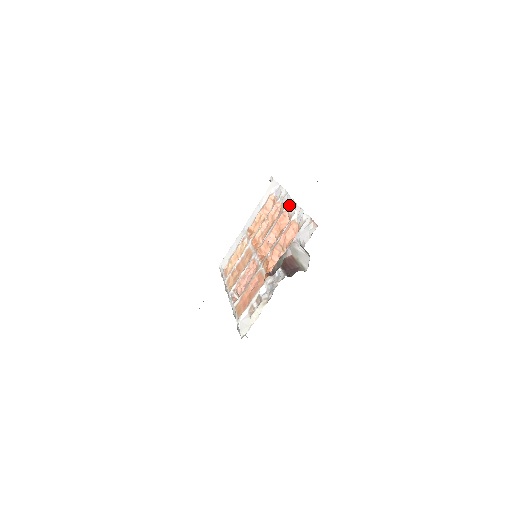
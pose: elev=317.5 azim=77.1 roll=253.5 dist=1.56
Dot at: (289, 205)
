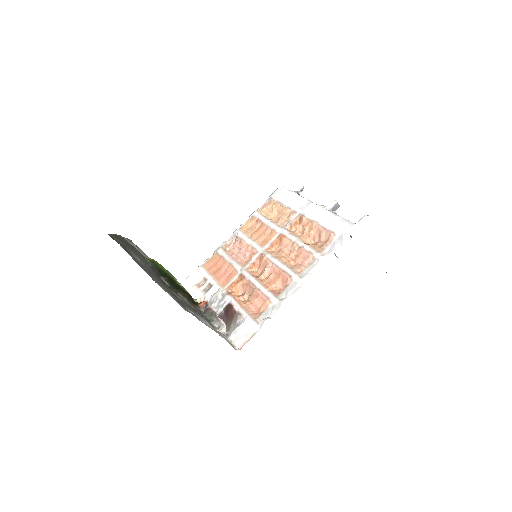
Dot at: (296, 283)
